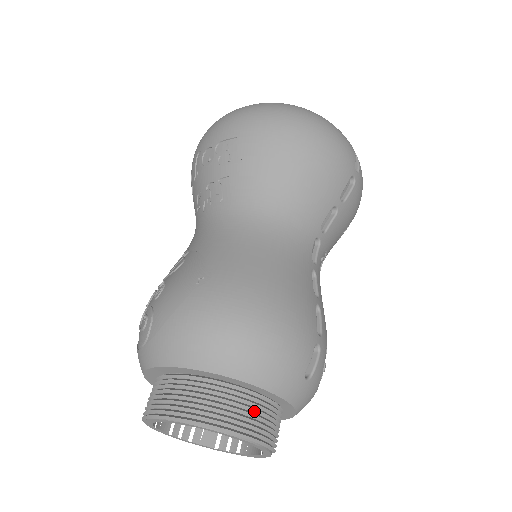
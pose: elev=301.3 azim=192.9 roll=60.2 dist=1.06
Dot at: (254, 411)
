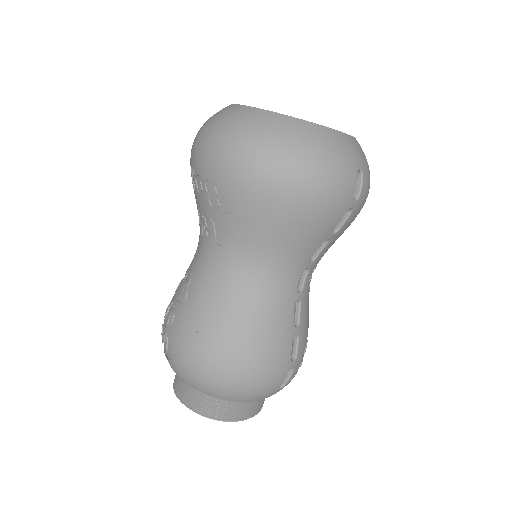
Dot at: (242, 406)
